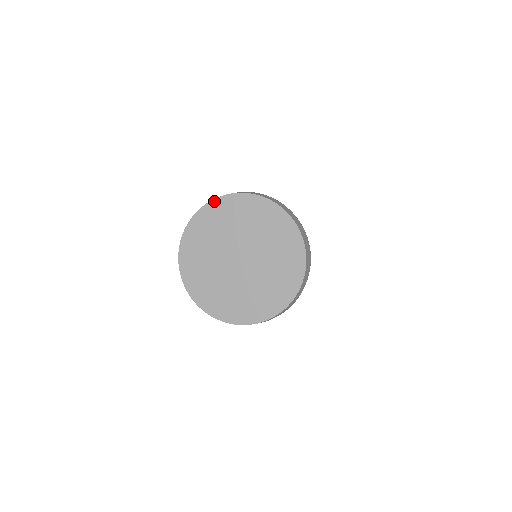
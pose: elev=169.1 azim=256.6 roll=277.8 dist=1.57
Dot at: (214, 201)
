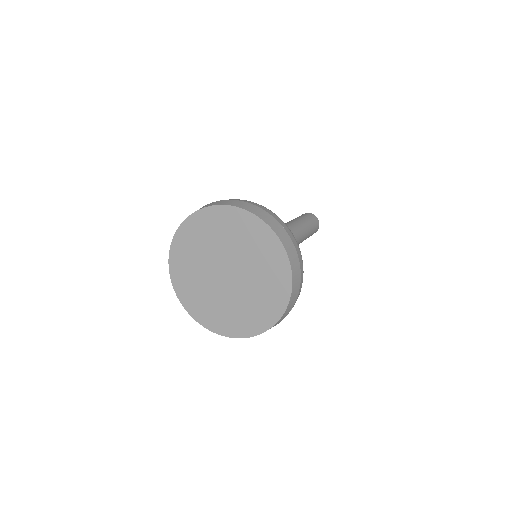
Dot at: (179, 230)
